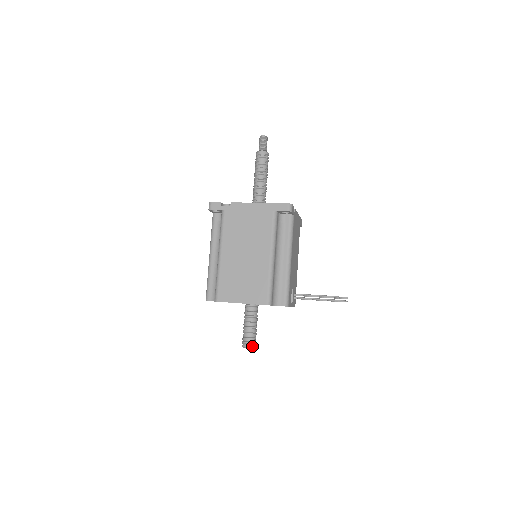
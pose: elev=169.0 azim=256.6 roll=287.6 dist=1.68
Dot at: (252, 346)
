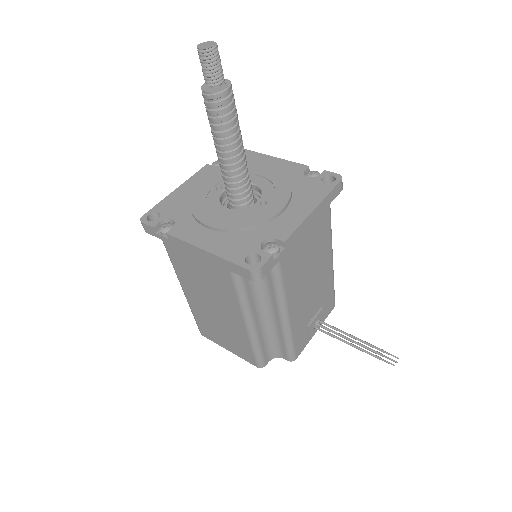
Dot at: occluded
